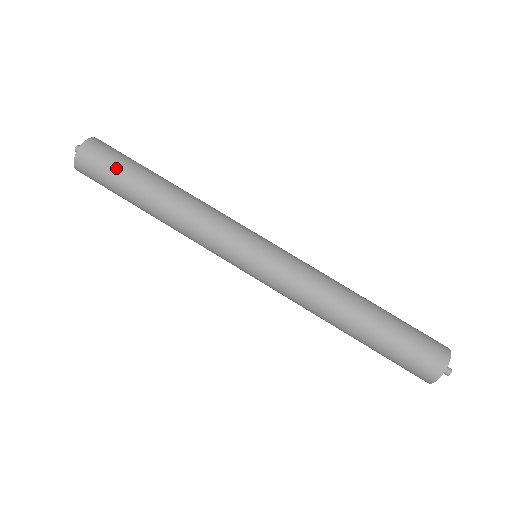
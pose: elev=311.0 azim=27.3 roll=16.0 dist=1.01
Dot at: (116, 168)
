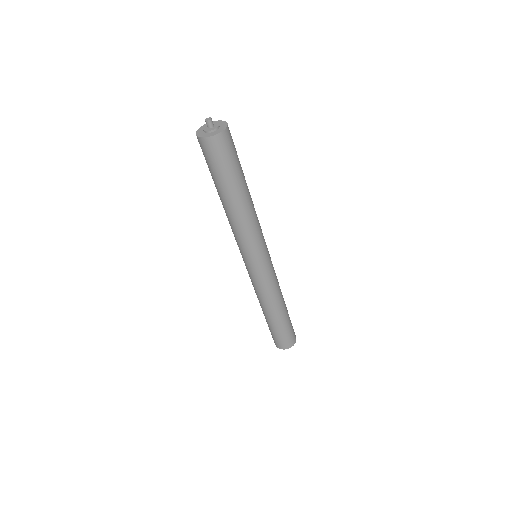
Dot at: (238, 159)
